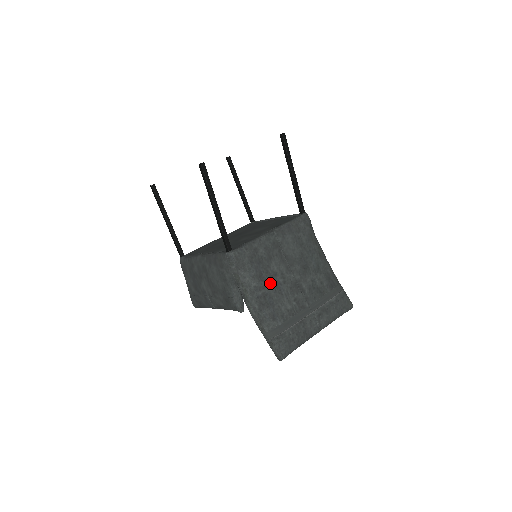
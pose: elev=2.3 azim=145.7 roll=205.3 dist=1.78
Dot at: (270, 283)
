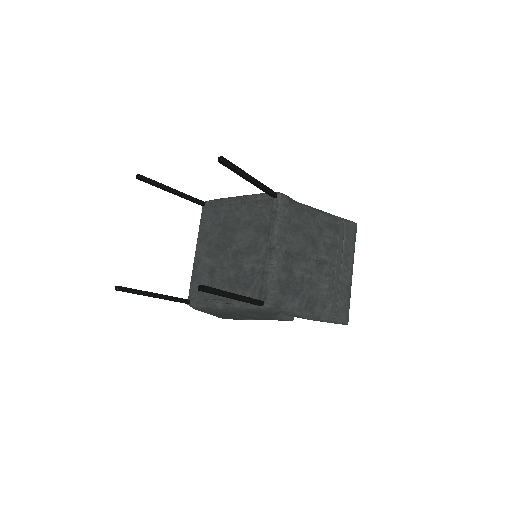
Dot at: (305, 288)
